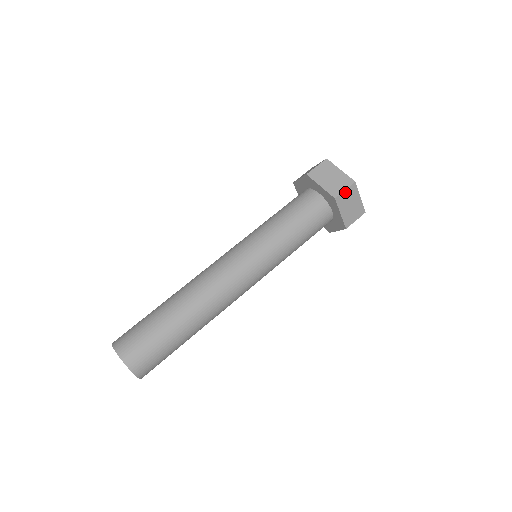
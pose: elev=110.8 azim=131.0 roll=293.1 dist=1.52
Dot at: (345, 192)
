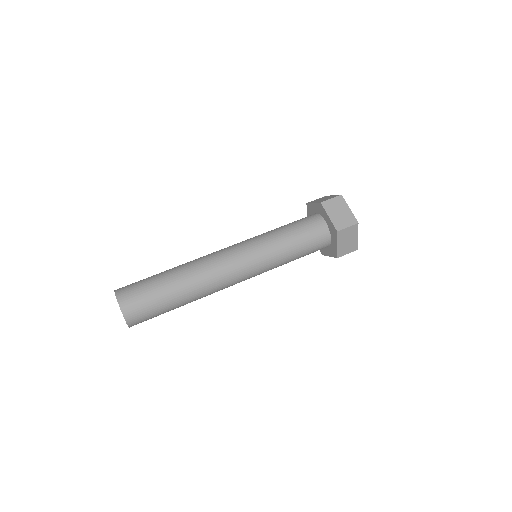
Dot at: (347, 229)
